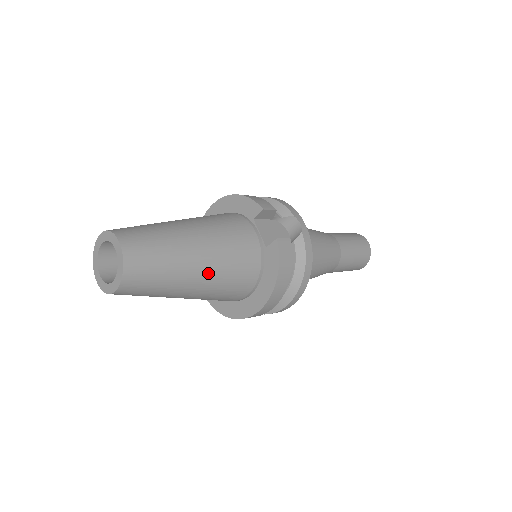
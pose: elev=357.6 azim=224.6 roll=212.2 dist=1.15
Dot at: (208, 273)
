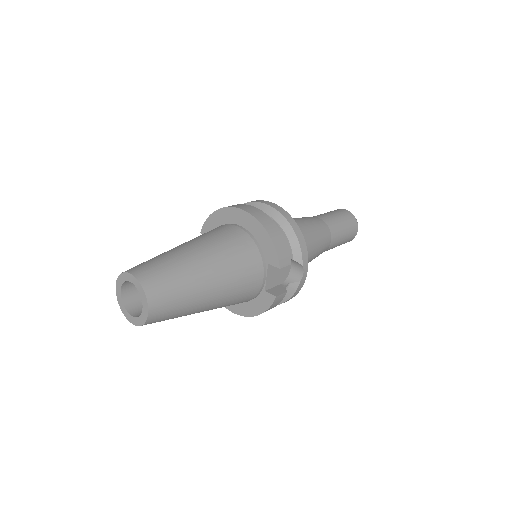
Dot at: occluded
